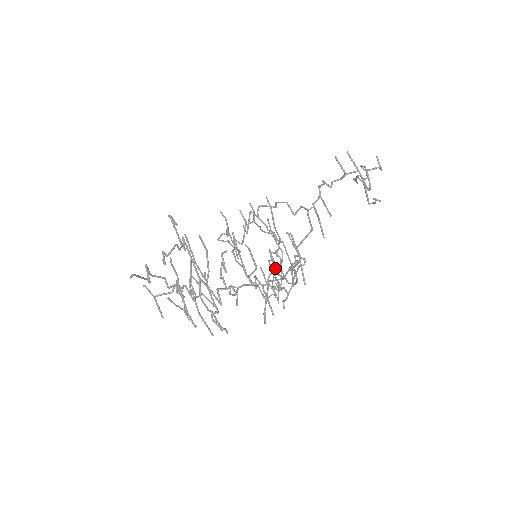
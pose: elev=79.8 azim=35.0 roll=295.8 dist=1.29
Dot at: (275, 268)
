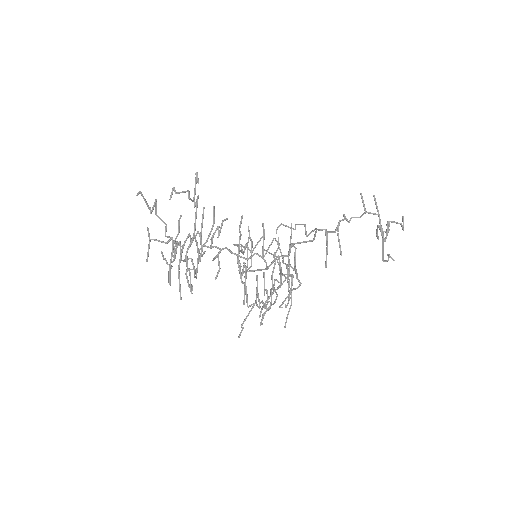
Dot at: (262, 249)
